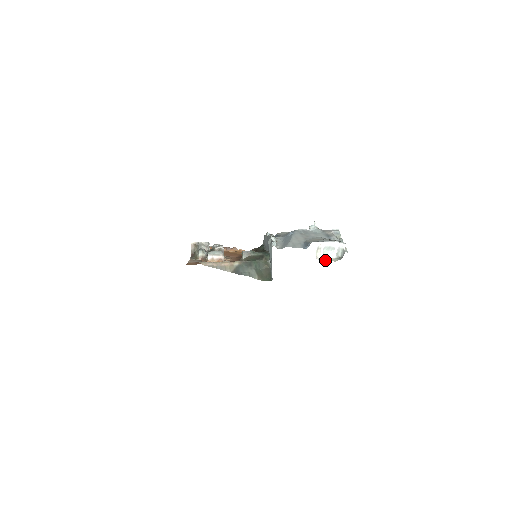
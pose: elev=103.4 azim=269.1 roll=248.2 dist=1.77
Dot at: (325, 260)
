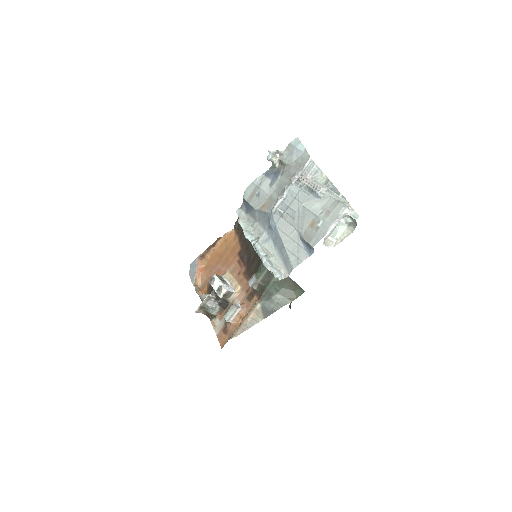
Dot at: (340, 240)
